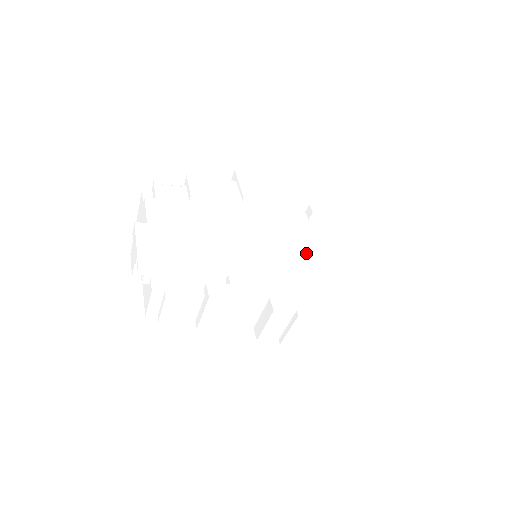
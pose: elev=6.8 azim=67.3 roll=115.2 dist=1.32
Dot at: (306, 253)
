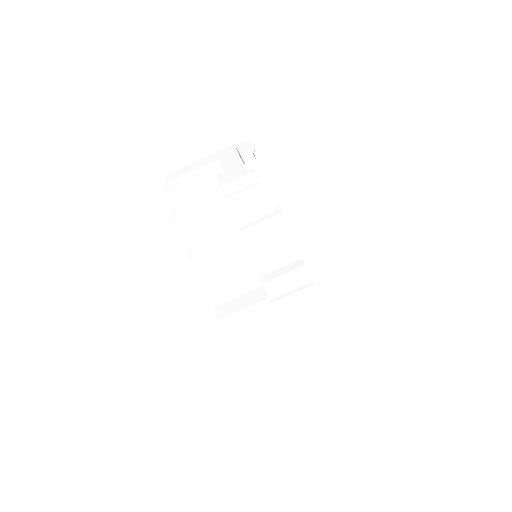
Dot at: occluded
